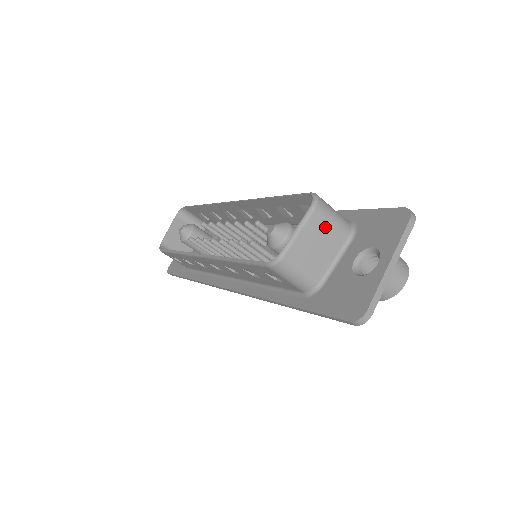
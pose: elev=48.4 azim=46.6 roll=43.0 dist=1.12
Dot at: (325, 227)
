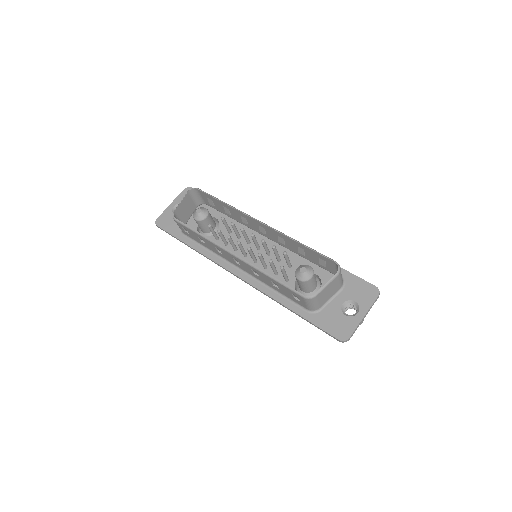
Dot at: (336, 283)
